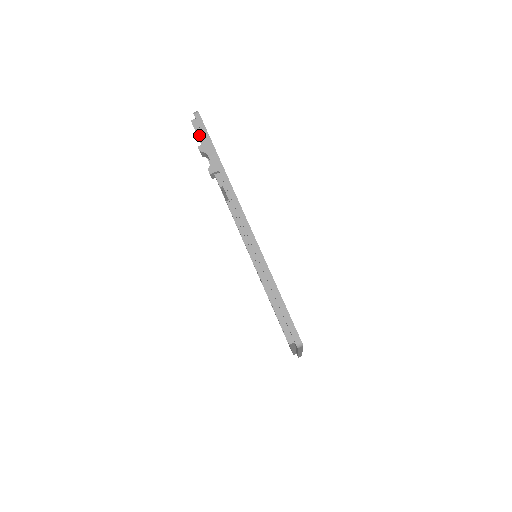
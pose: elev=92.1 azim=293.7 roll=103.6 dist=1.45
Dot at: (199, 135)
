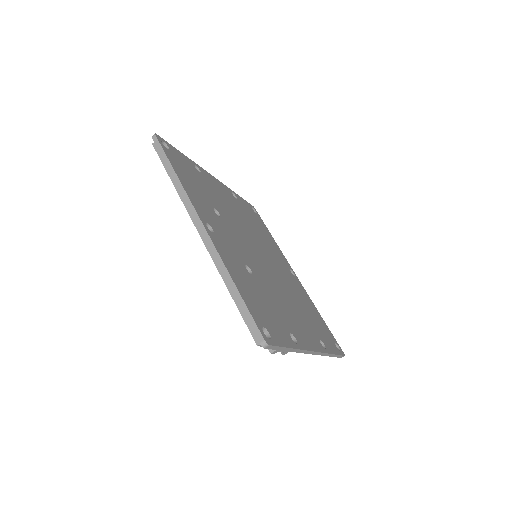
Dot at: occluded
